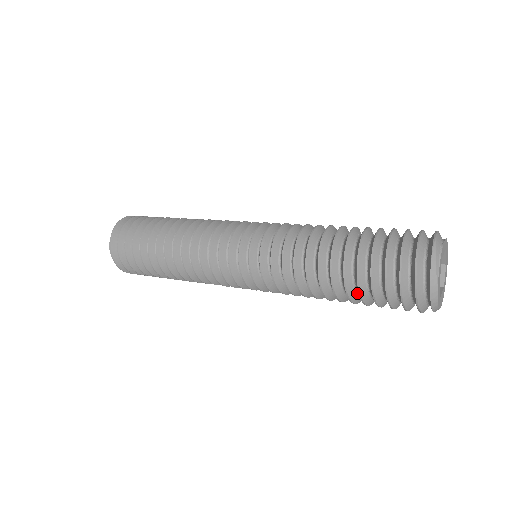
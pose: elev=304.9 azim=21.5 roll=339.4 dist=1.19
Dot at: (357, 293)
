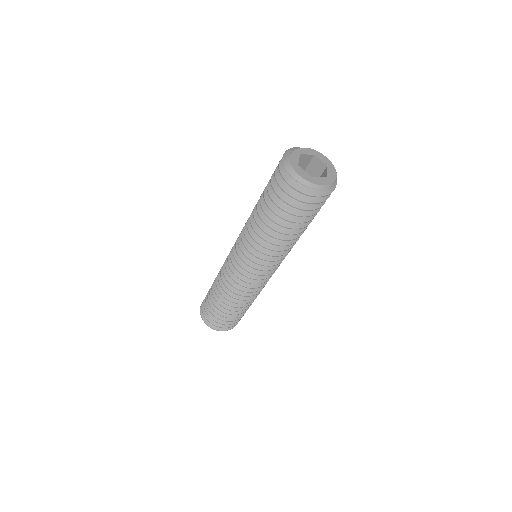
Dot at: occluded
